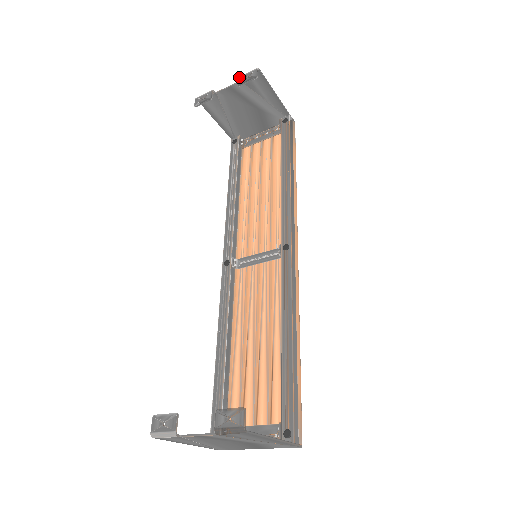
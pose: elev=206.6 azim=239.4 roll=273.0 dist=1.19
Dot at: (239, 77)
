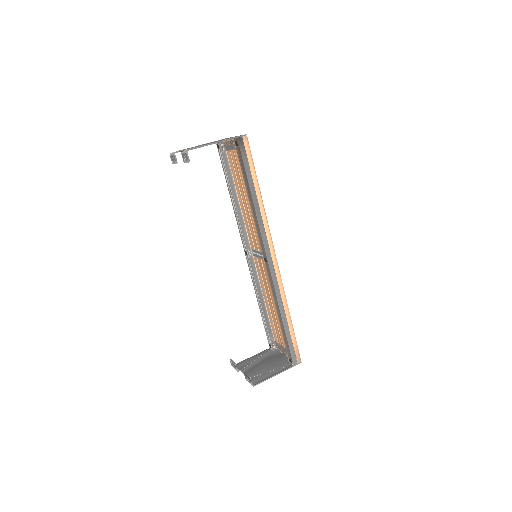
Dot at: (181, 154)
